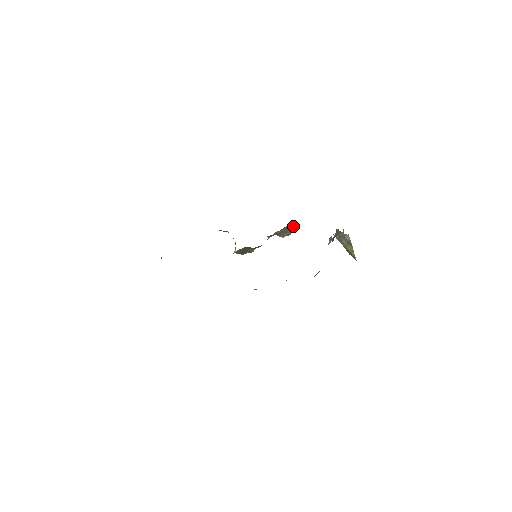
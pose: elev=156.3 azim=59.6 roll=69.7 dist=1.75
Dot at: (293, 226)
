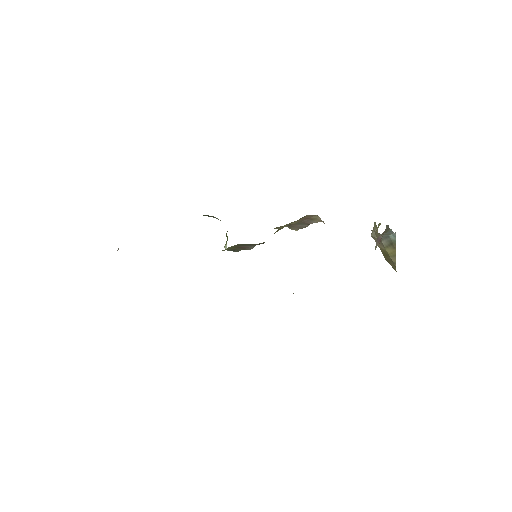
Dot at: (316, 215)
